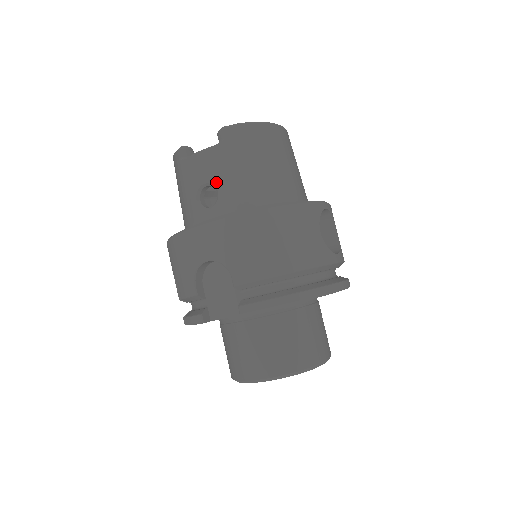
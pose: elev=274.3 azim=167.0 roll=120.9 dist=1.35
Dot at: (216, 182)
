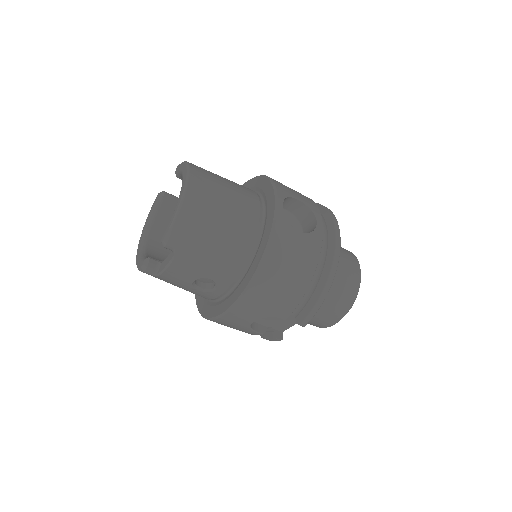
Dot at: (202, 275)
